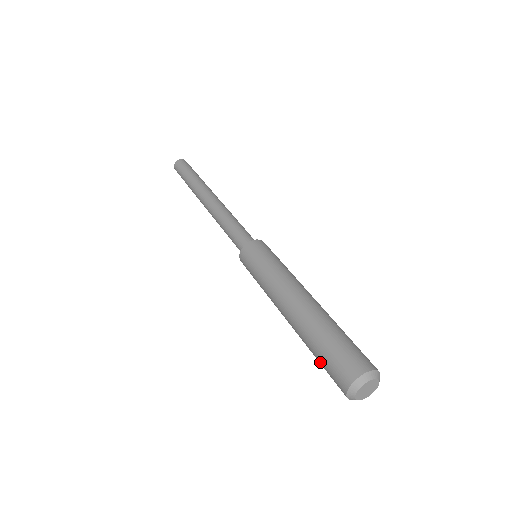
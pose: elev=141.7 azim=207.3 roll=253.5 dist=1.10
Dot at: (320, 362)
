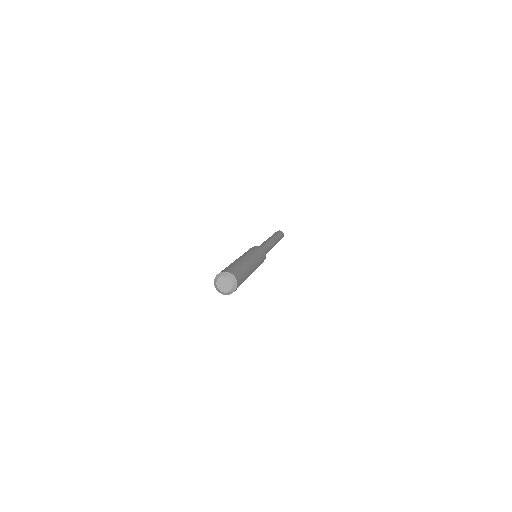
Dot at: occluded
